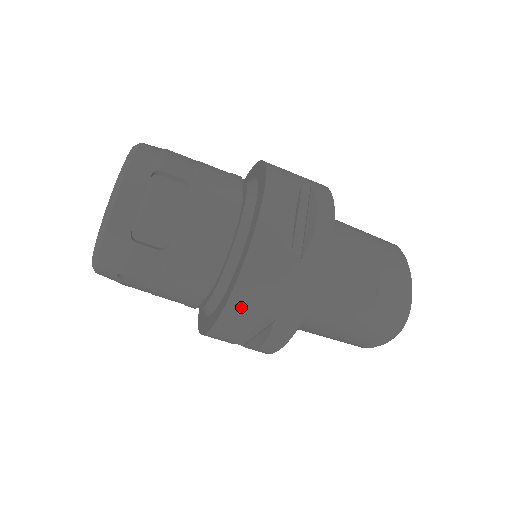
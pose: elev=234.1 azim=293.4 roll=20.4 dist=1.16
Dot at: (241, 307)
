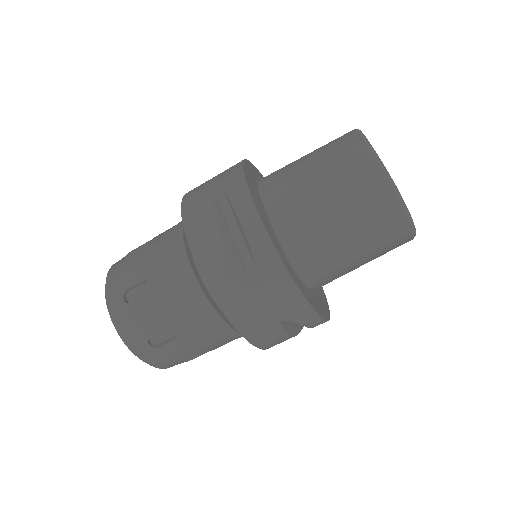
Dot at: (256, 332)
